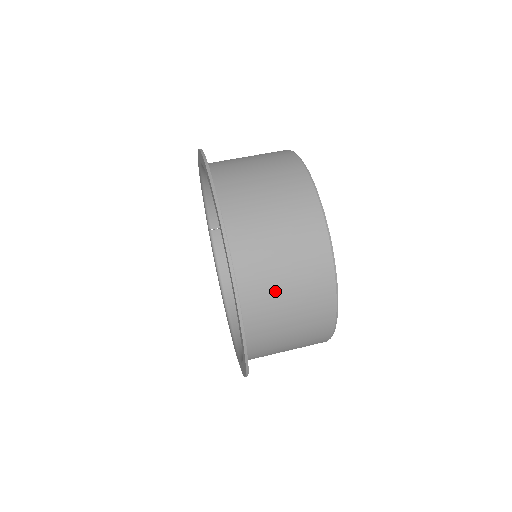
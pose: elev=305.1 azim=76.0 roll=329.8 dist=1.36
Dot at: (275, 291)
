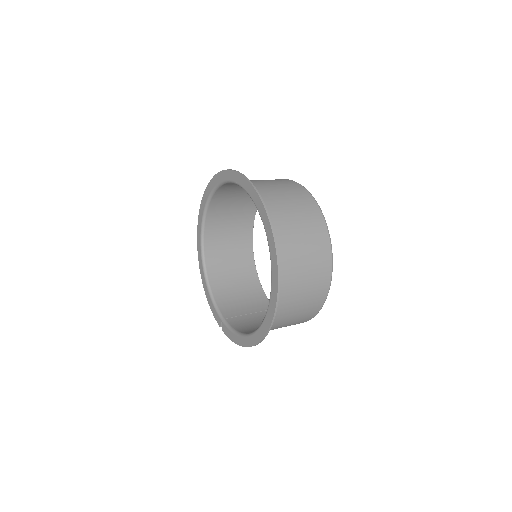
Dot at: (260, 183)
